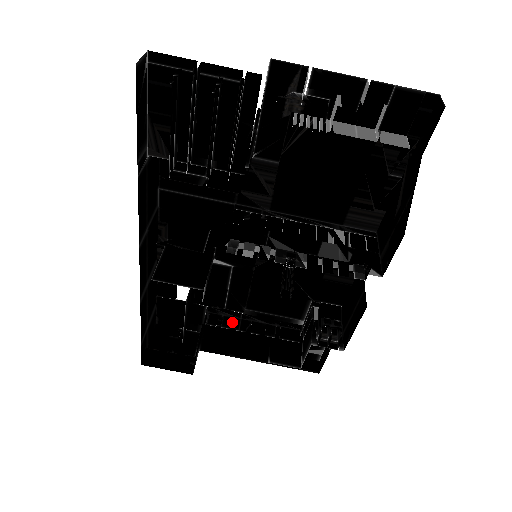
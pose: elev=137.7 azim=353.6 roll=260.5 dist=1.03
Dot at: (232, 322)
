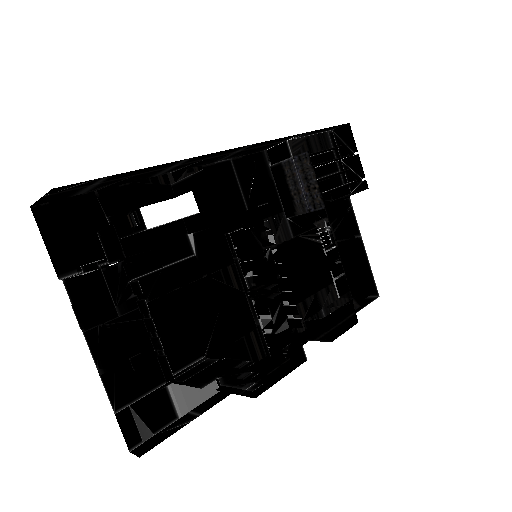
Dot at: (126, 298)
